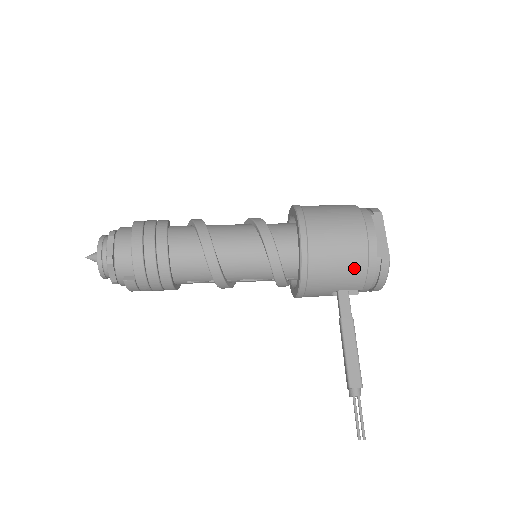
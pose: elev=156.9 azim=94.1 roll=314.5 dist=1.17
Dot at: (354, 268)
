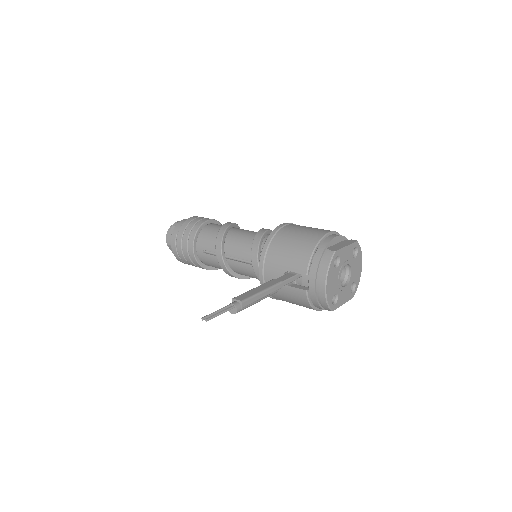
Dot at: (303, 248)
